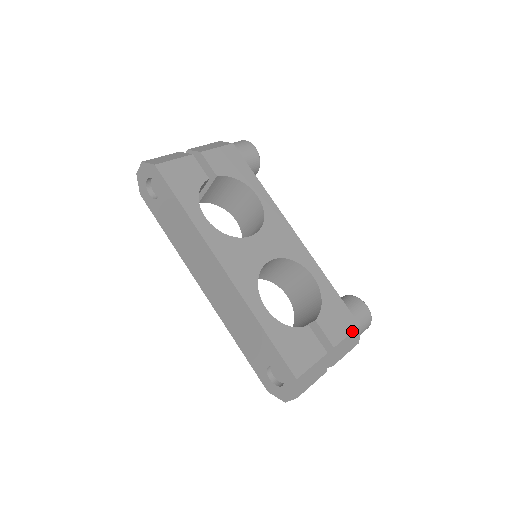
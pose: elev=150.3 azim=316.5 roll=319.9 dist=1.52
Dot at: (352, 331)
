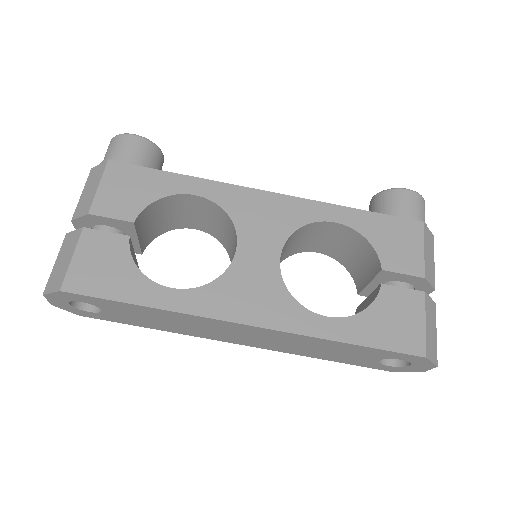
Dot at: (423, 238)
